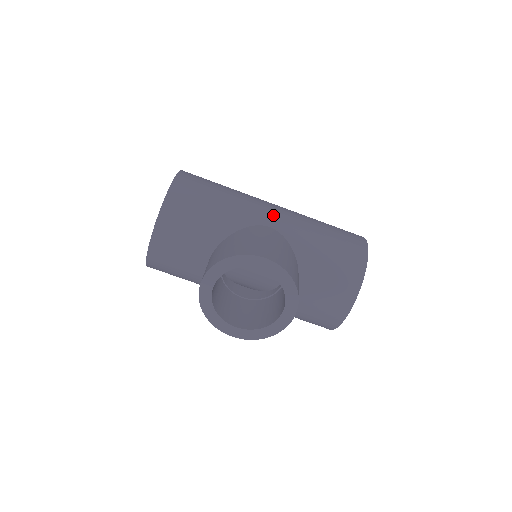
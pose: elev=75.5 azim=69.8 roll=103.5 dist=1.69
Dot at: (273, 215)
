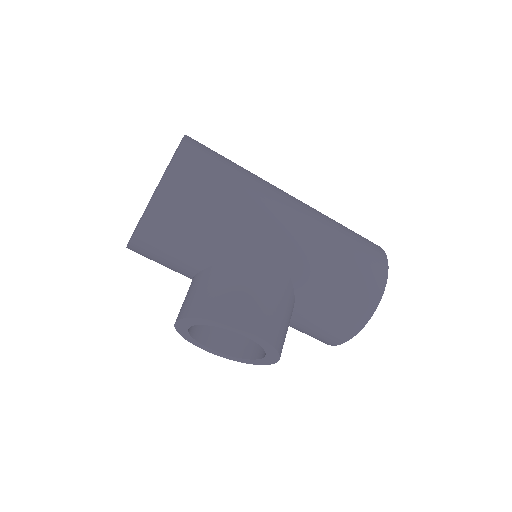
Dot at: (283, 239)
